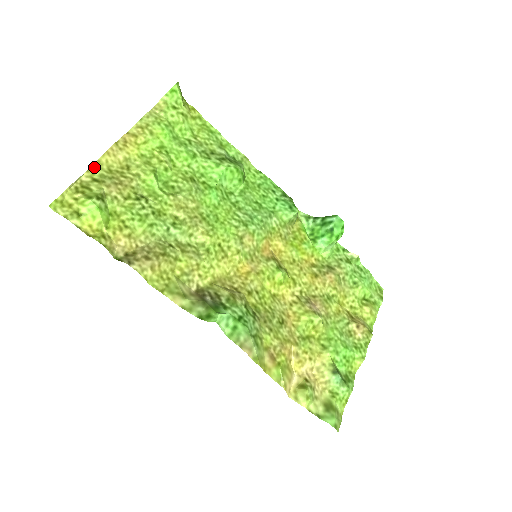
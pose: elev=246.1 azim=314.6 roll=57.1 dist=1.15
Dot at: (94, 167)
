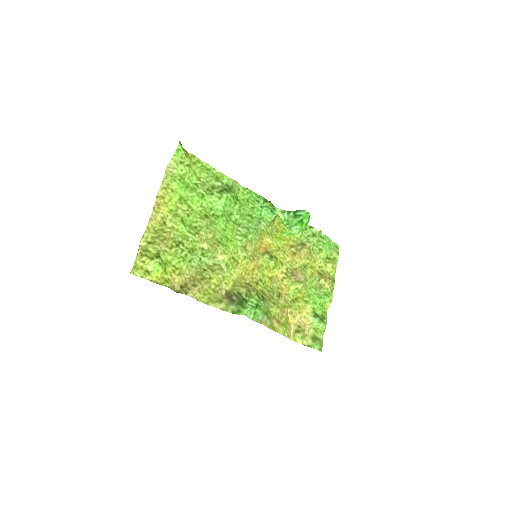
Dot at: (146, 233)
